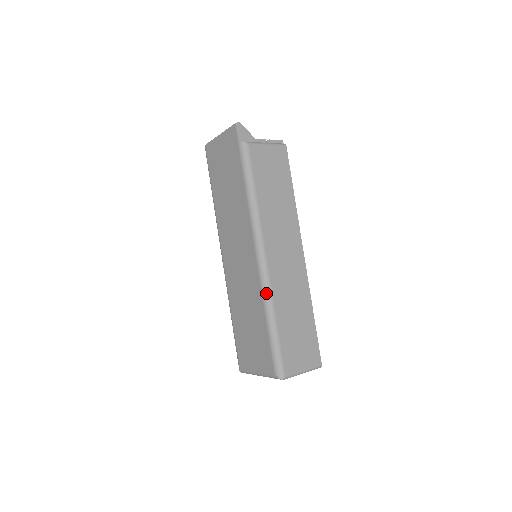
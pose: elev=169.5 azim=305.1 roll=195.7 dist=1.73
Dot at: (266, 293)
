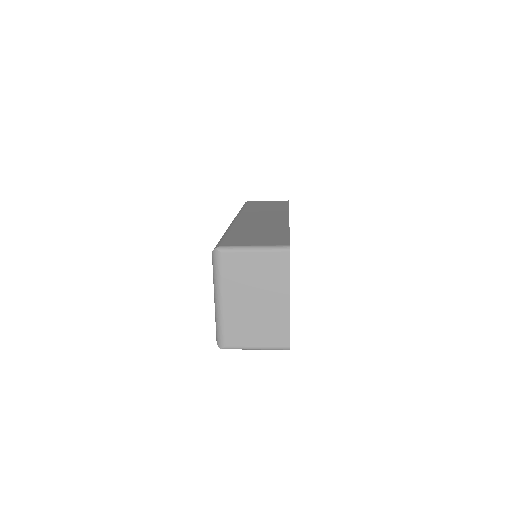
Dot at: occluded
